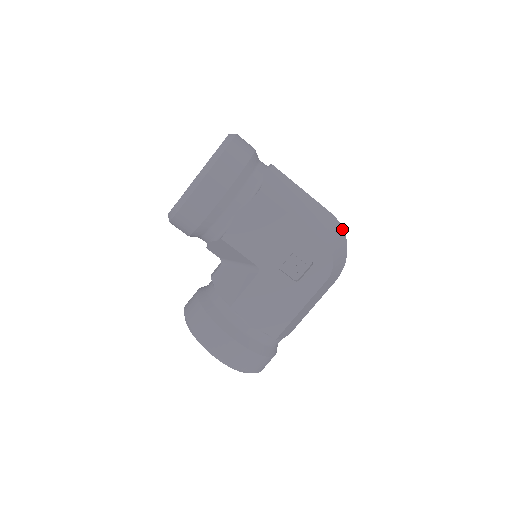
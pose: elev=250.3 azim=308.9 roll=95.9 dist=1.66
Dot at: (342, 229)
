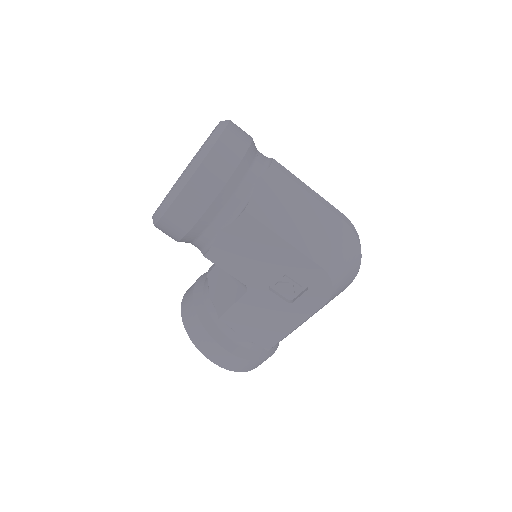
Dot at: (356, 238)
